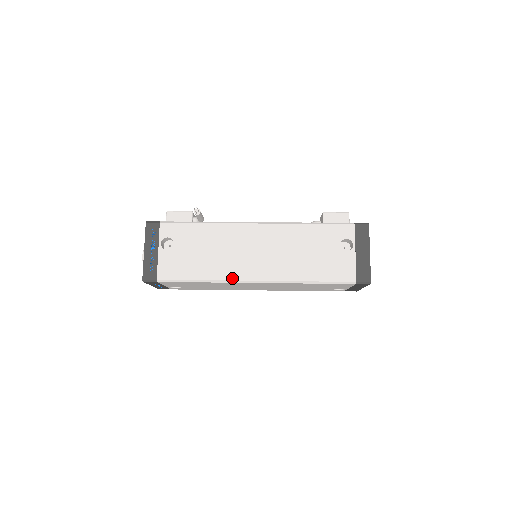
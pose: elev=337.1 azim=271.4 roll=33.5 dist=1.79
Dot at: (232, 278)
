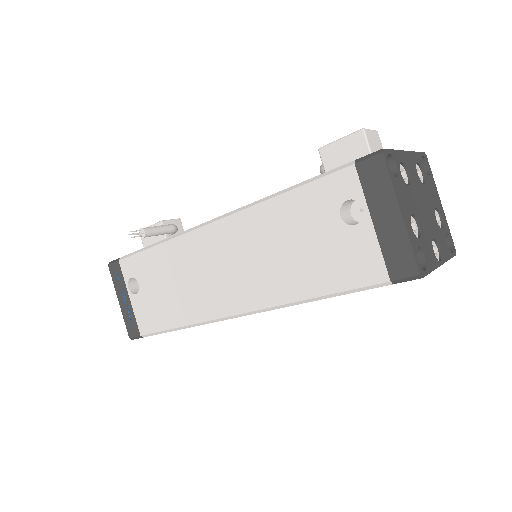
Dot at: (209, 317)
